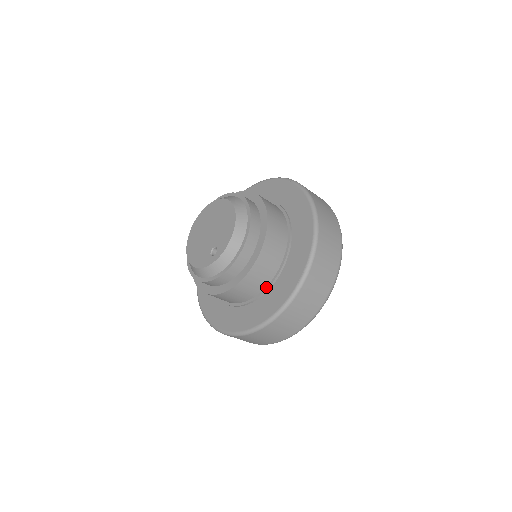
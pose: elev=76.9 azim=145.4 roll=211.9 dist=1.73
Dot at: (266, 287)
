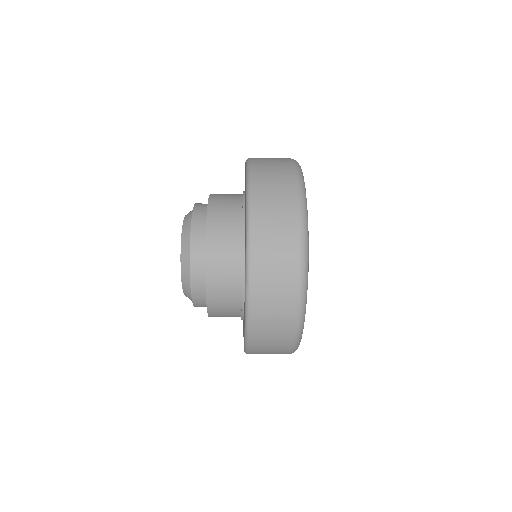
Dot at: (241, 259)
